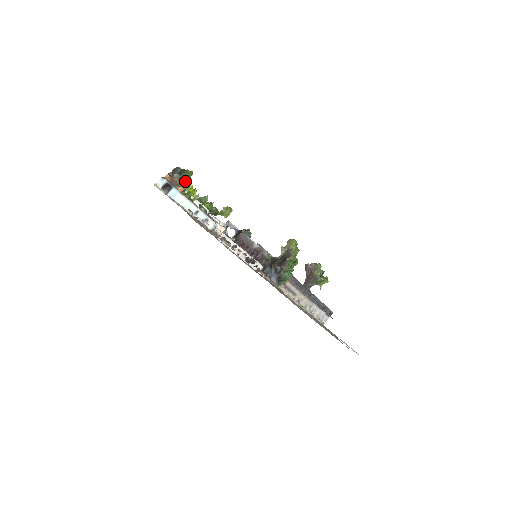
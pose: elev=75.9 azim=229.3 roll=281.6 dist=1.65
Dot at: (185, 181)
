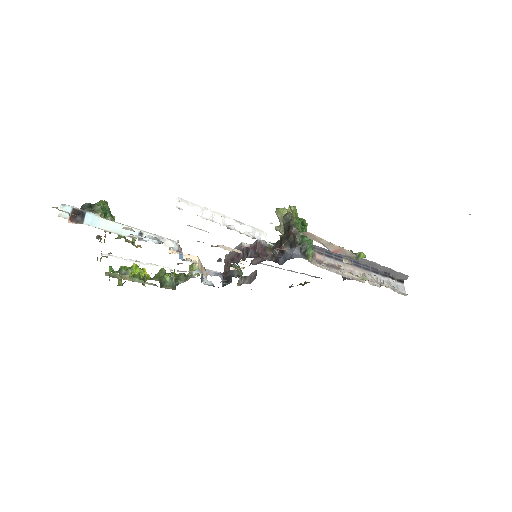
Dot at: (102, 211)
